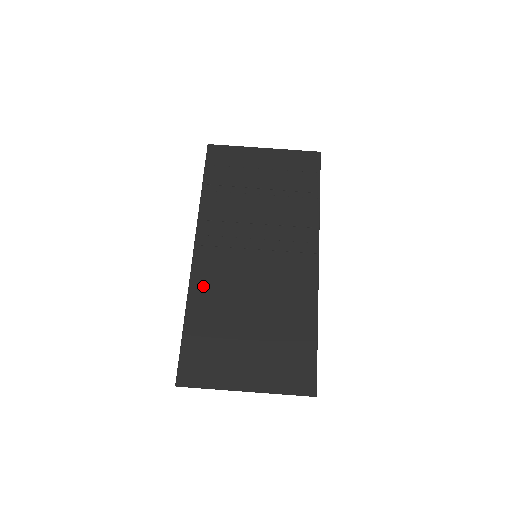
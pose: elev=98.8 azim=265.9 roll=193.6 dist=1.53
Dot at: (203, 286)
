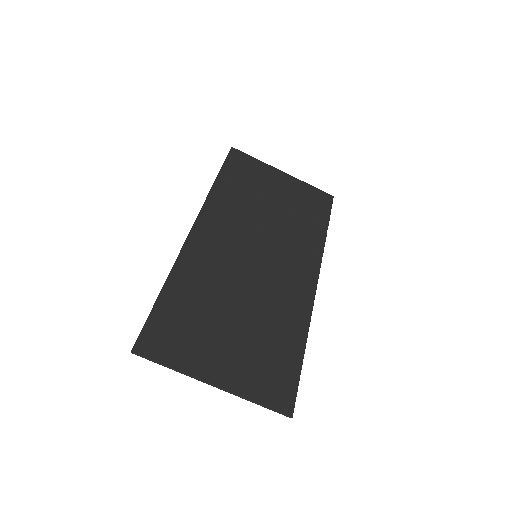
Dot at: (194, 262)
